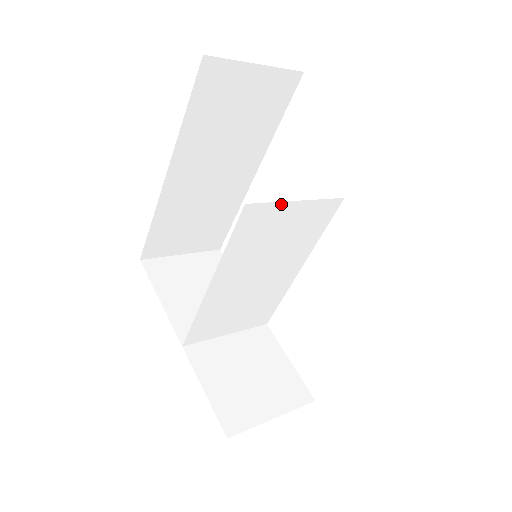
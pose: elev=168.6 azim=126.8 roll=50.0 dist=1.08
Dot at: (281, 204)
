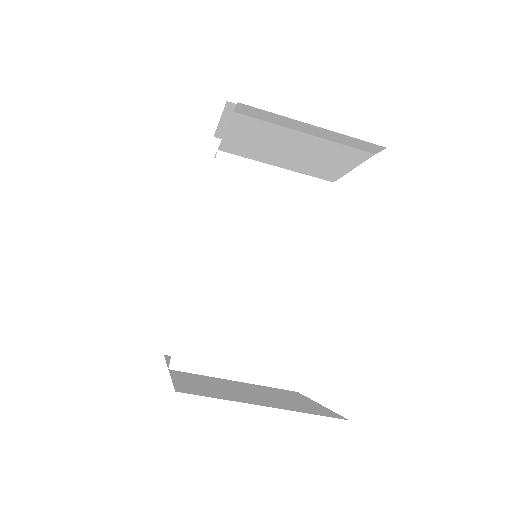
Dot at: (257, 165)
